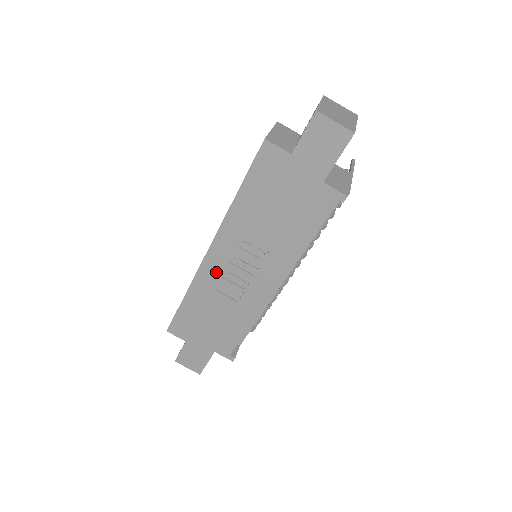
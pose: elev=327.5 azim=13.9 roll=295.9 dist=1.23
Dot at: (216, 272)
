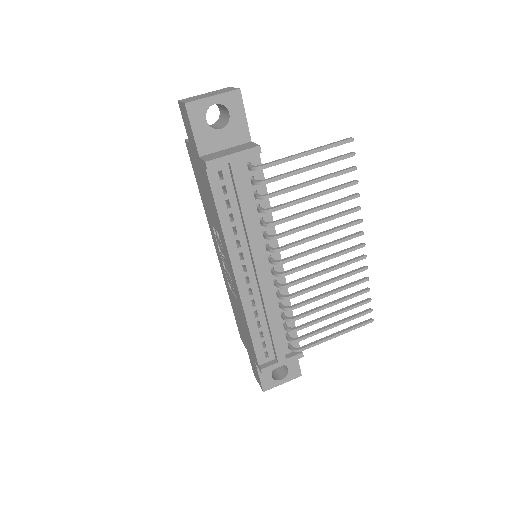
Dot at: (224, 270)
